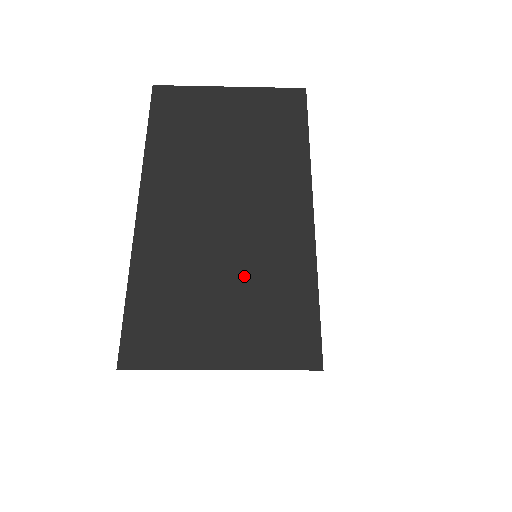
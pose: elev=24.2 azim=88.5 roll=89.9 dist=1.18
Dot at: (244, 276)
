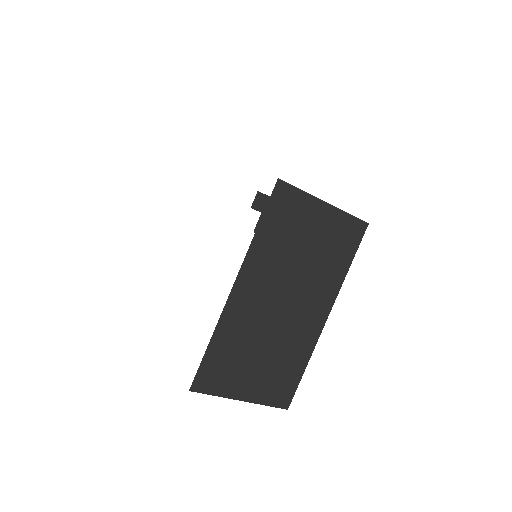
Dot at: (274, 351)
